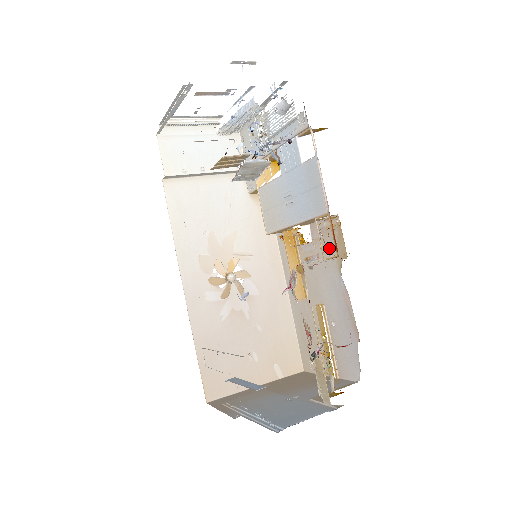
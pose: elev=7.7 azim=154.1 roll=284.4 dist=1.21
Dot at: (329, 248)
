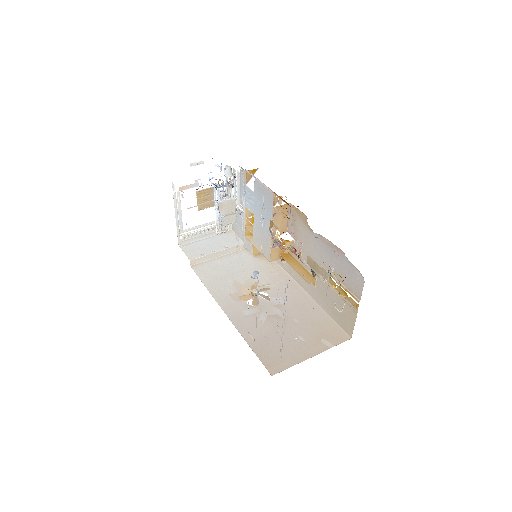
Dot at: (300, 227)
